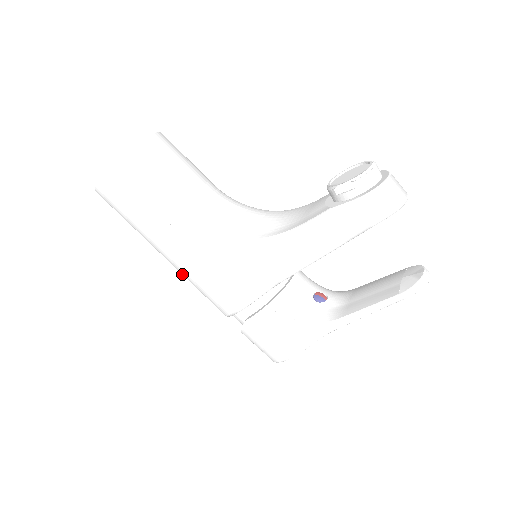
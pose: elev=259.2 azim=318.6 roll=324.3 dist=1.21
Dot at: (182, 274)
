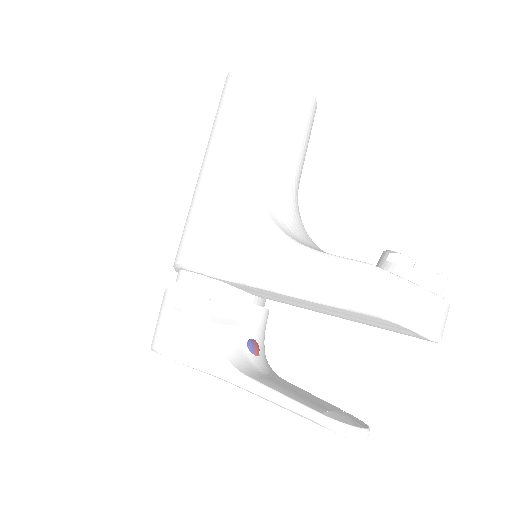
Dot at: occluded
